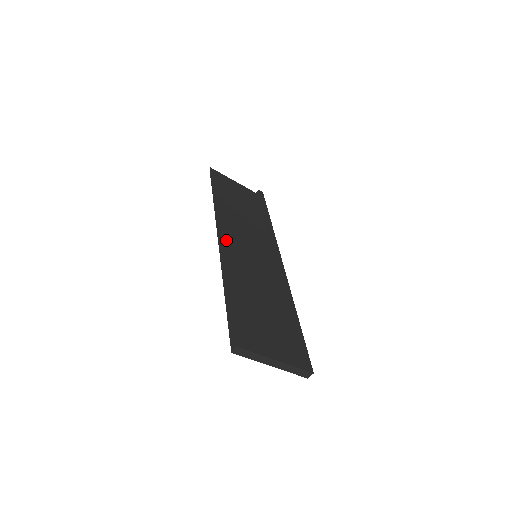
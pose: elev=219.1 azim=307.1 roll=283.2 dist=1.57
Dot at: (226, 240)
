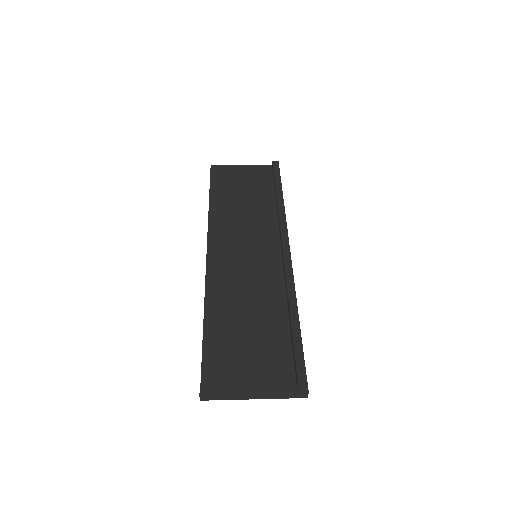
Dot at: (216, 254)
